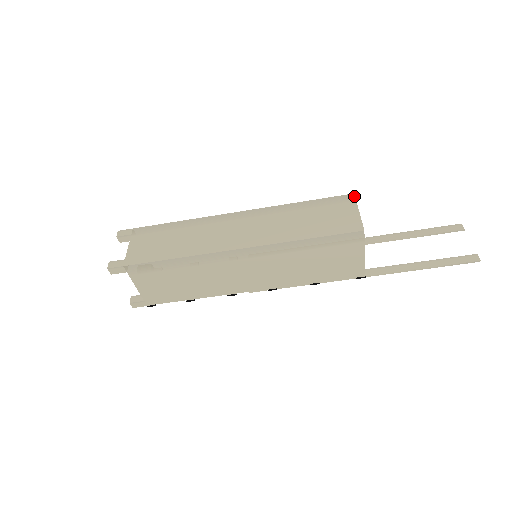
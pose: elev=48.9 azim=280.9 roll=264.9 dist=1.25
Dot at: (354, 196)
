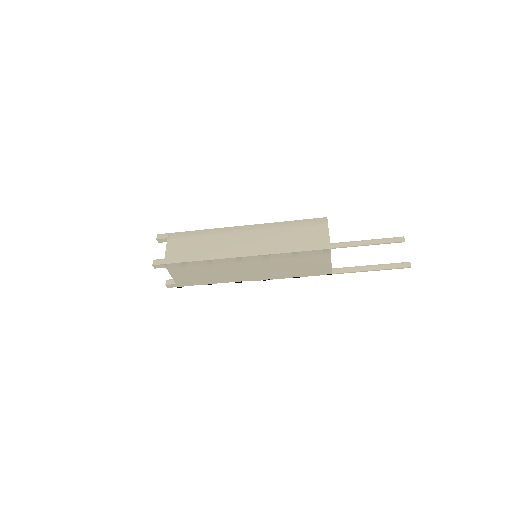
Dot at: (327, 219)
